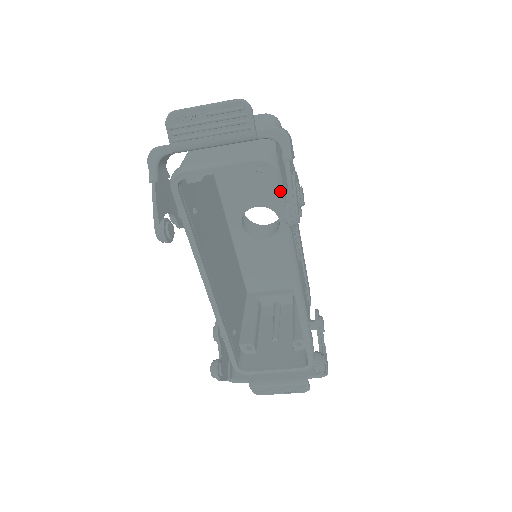
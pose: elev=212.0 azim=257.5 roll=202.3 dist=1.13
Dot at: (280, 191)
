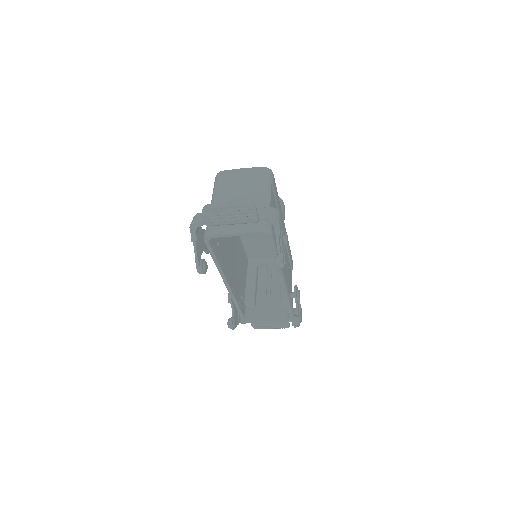
Dot at: (273, 244)
